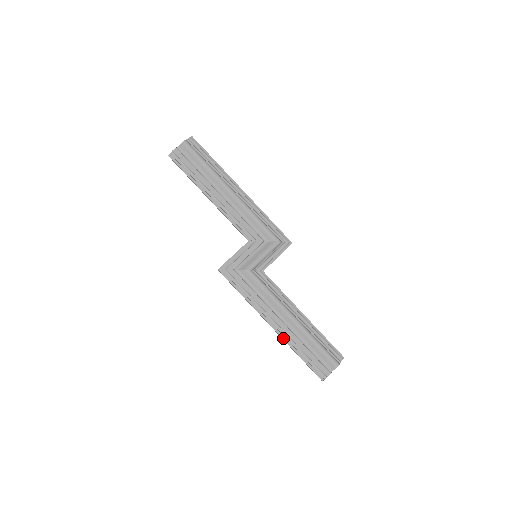
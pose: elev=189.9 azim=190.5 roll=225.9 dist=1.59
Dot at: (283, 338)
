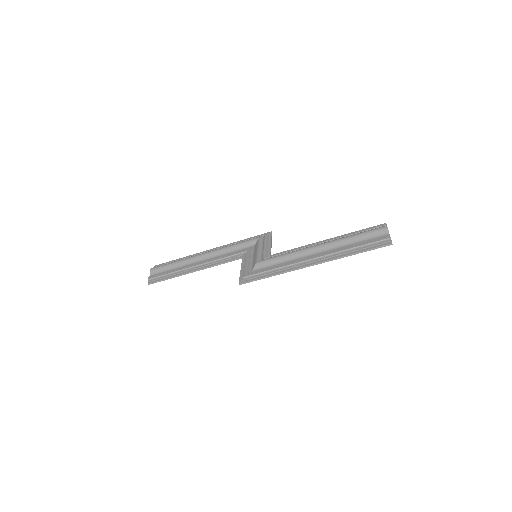
Dot at: (330, 259)
